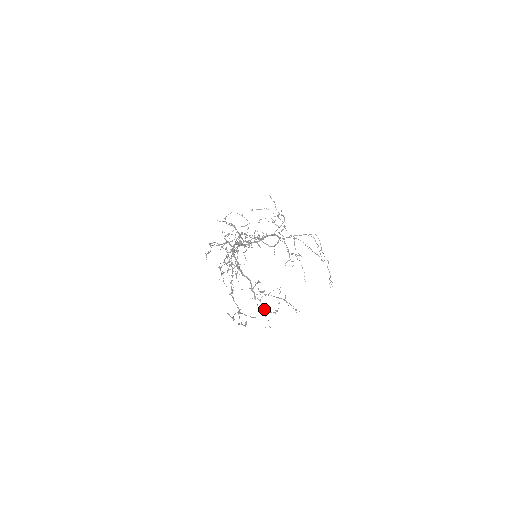
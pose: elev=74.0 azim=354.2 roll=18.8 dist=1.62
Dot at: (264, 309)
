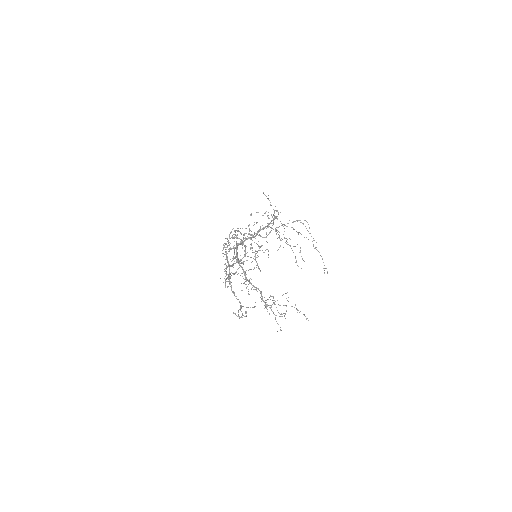
Dot at: (275, 315)
